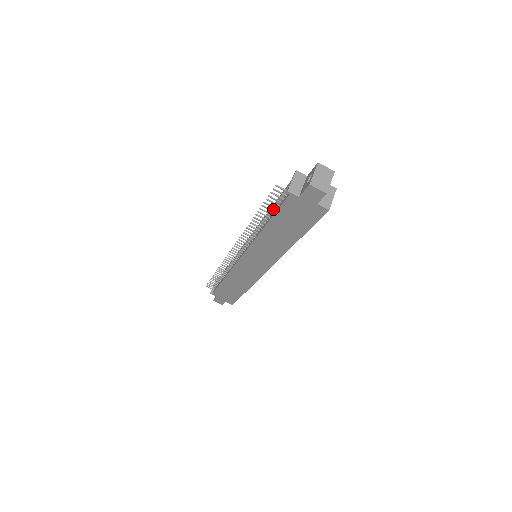
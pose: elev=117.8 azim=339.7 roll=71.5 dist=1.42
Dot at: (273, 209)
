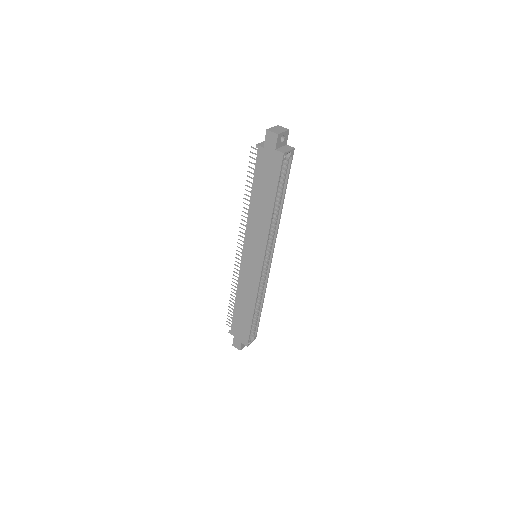
Dot at: occluded
